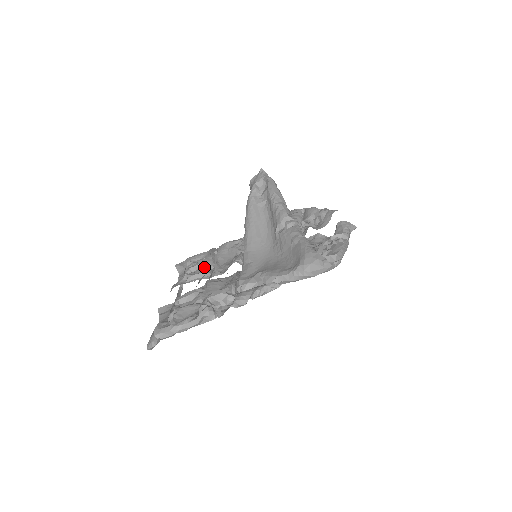
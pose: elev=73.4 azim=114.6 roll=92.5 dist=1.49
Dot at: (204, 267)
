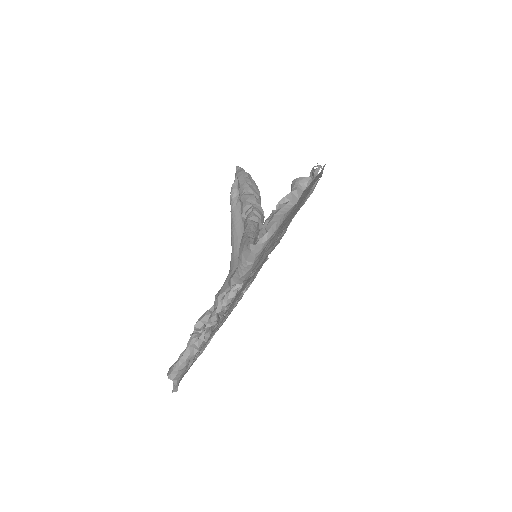
Dot at: occluded
